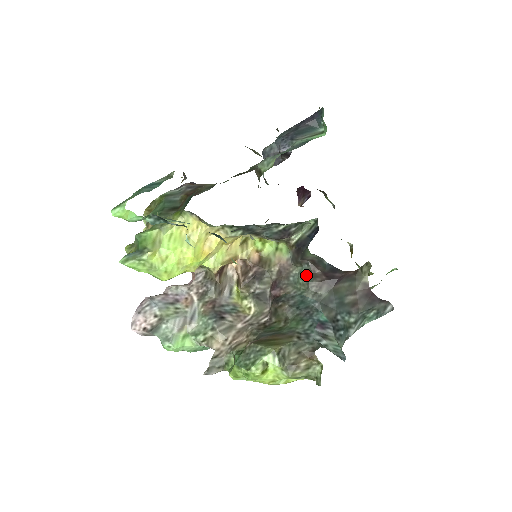
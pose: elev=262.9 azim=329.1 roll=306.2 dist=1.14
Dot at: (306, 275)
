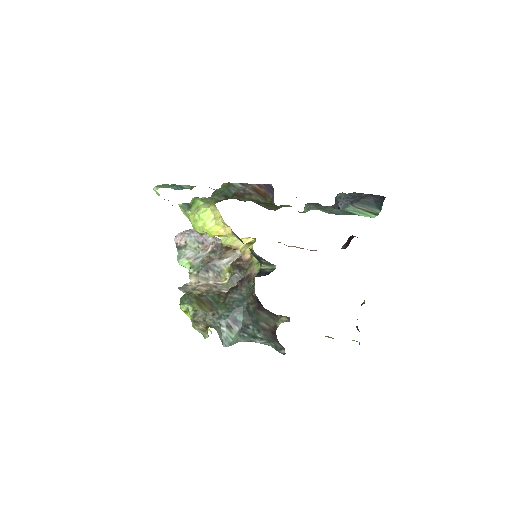
Dot at: (252, 290)
